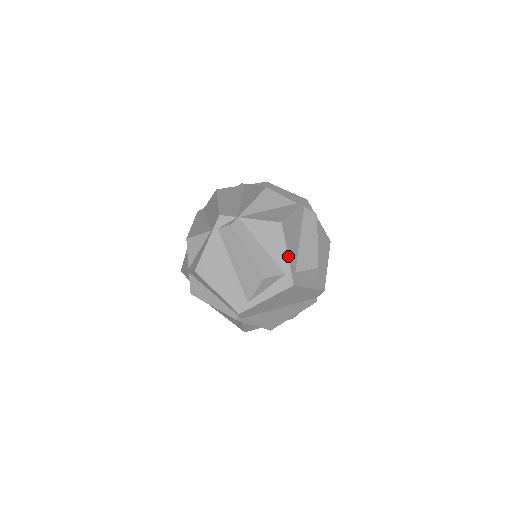
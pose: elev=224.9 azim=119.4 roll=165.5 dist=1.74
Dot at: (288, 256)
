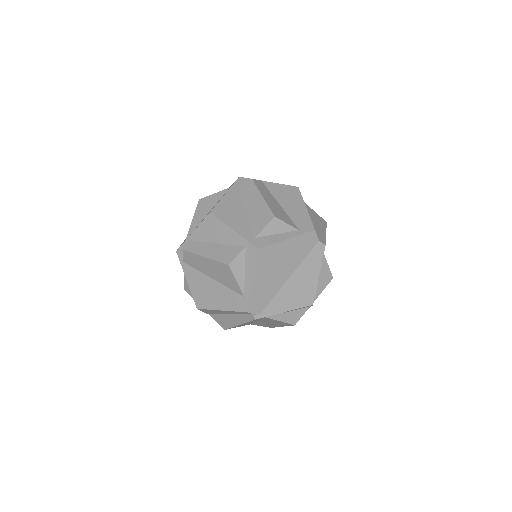
Dot at: (235, 231)
